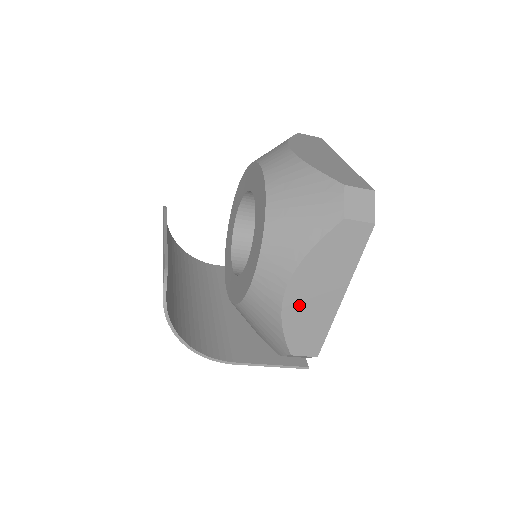
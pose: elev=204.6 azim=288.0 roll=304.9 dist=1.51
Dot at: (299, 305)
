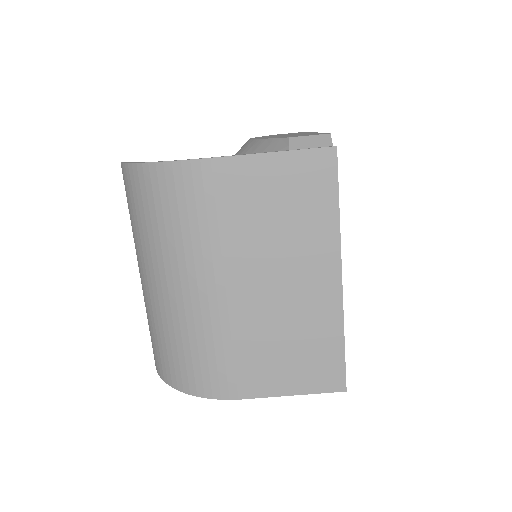
Dot at: occluded
